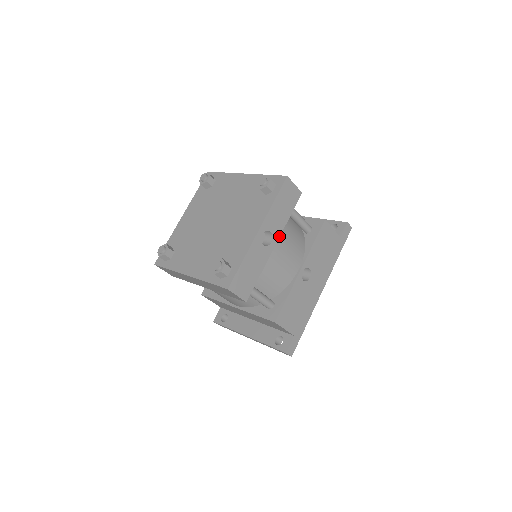
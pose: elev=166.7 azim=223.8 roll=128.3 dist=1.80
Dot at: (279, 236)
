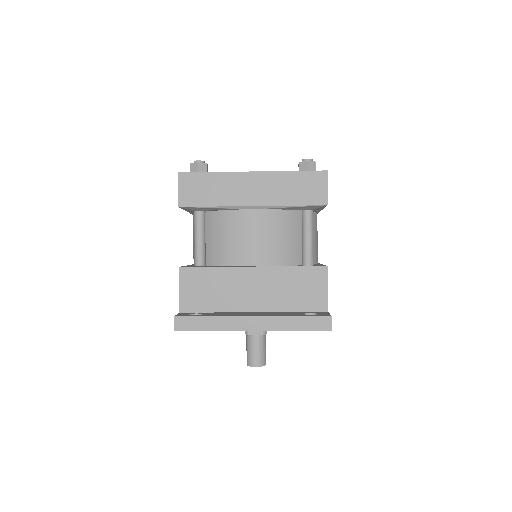
Dot at: occluded
